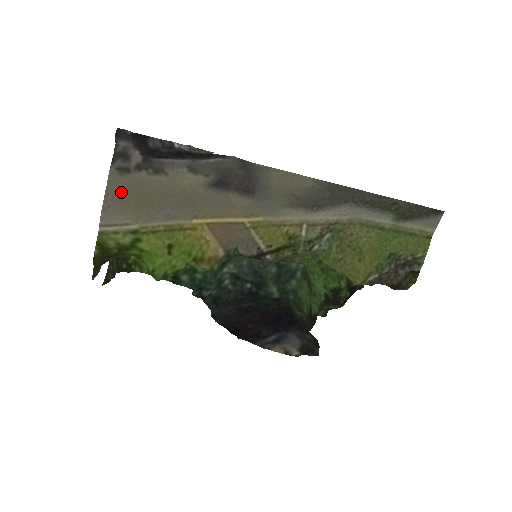
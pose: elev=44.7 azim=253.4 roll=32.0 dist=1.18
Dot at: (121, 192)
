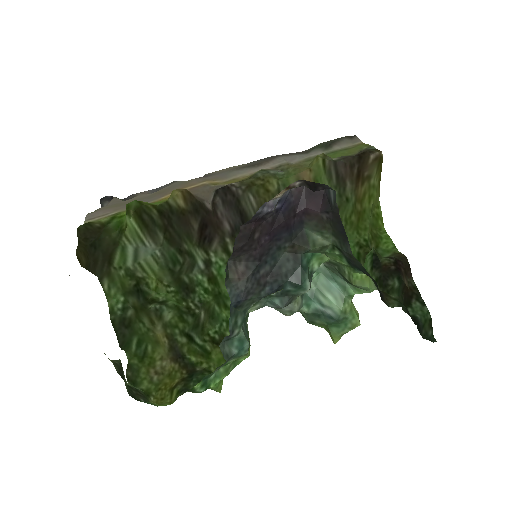
Dot at: (103, 208)
